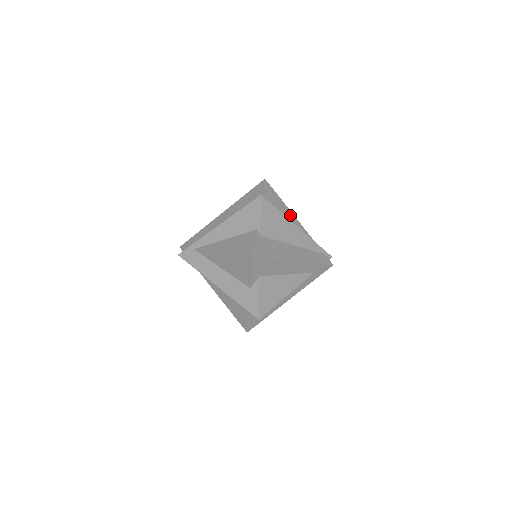
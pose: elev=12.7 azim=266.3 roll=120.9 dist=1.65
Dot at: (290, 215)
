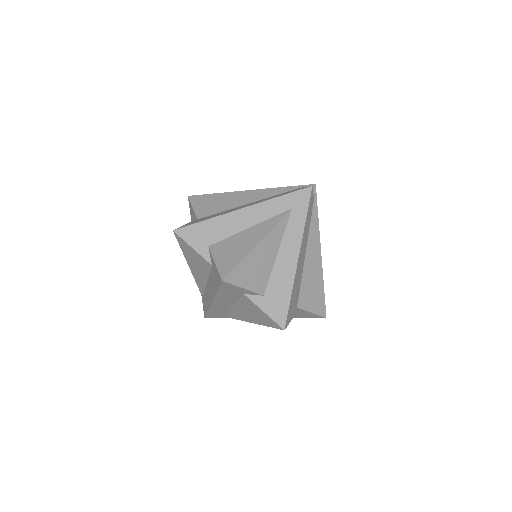
Dot at: occluded
